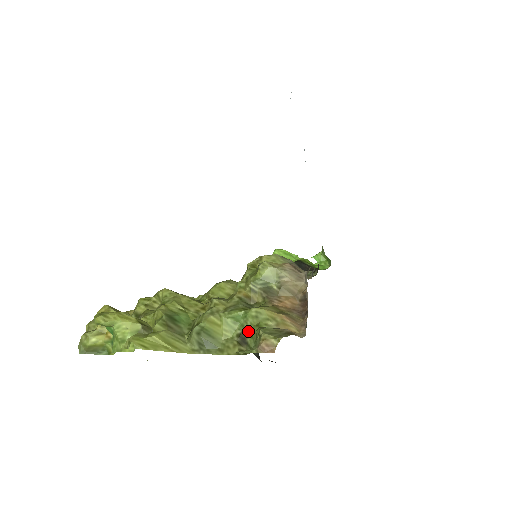
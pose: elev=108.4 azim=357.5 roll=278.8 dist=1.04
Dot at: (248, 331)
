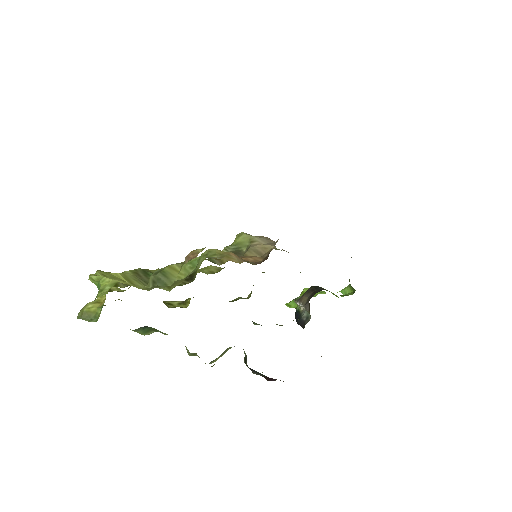
Dot at: occluded
